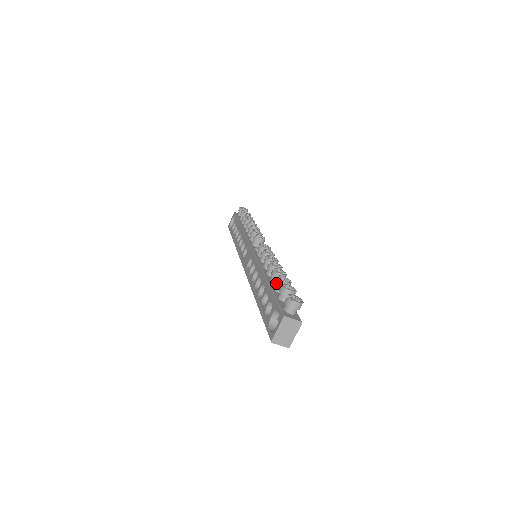
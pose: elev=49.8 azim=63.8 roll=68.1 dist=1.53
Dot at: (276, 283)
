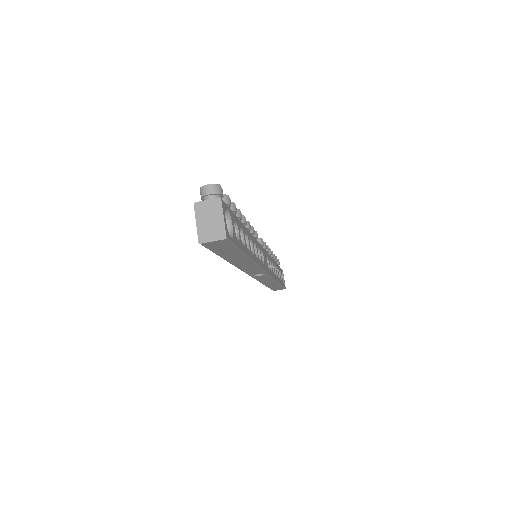
Dot at: occluded
